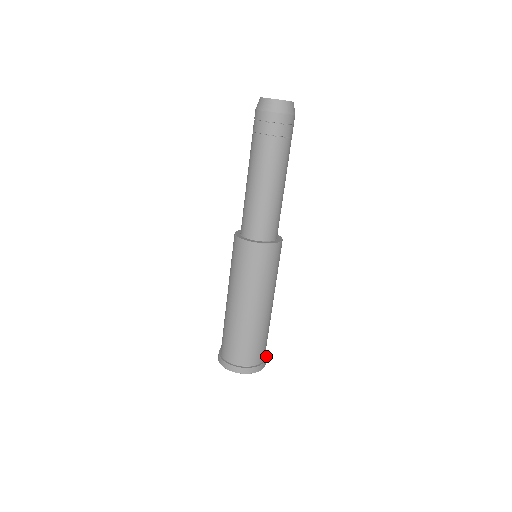
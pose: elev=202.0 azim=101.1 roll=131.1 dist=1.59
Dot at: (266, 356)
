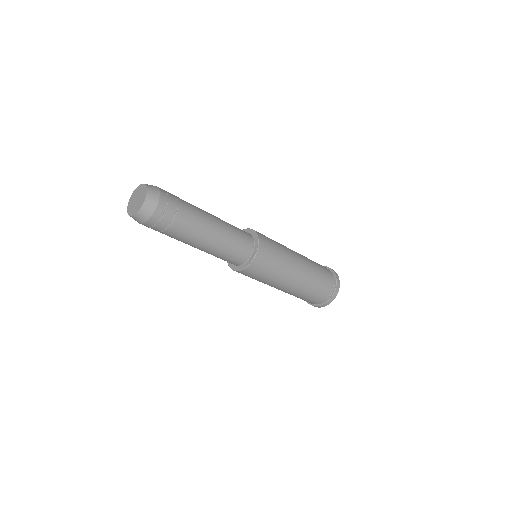
Dot at: (336, 284)
